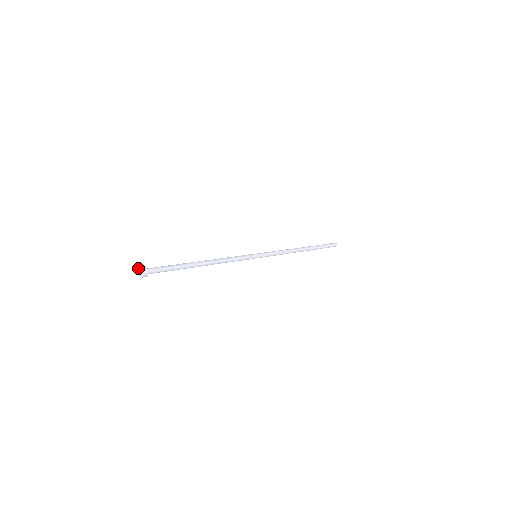
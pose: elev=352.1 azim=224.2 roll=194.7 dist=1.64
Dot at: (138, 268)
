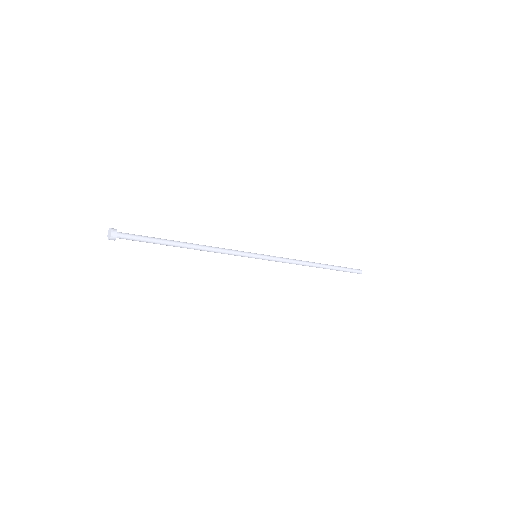
Dot at: (107, 236)
